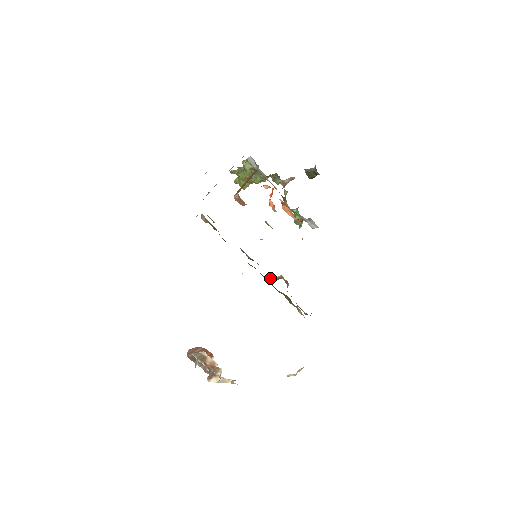
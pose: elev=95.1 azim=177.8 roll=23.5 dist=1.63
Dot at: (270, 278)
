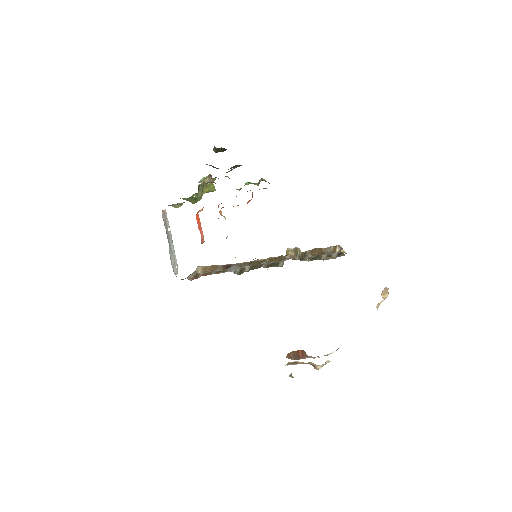
Dot at: (280, 263)
